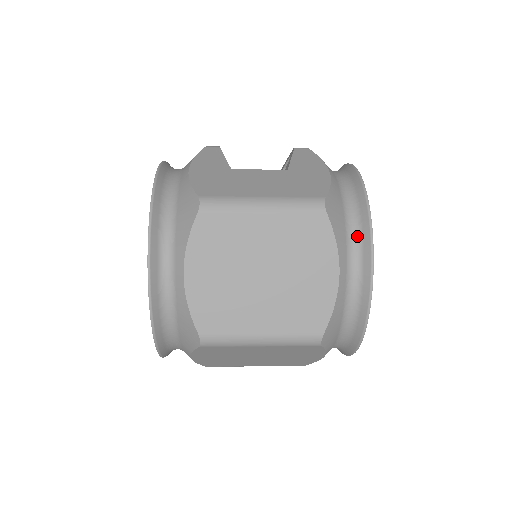
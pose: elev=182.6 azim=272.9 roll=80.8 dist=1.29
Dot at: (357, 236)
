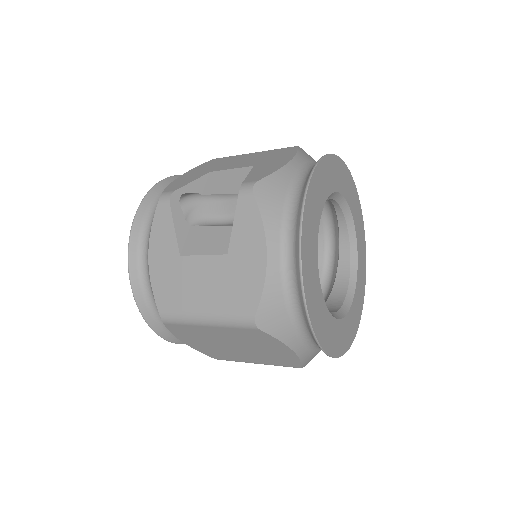
Dot at: (303, 324)
